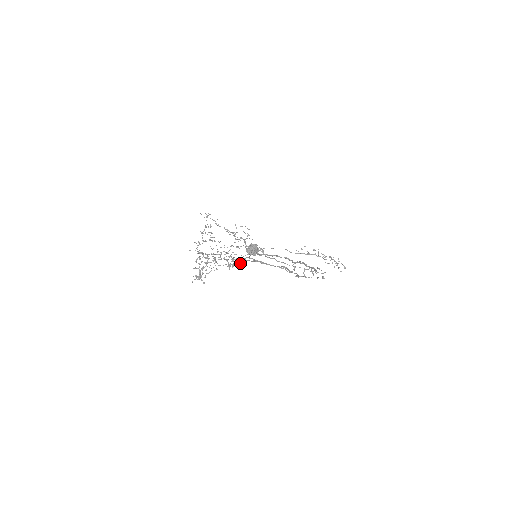
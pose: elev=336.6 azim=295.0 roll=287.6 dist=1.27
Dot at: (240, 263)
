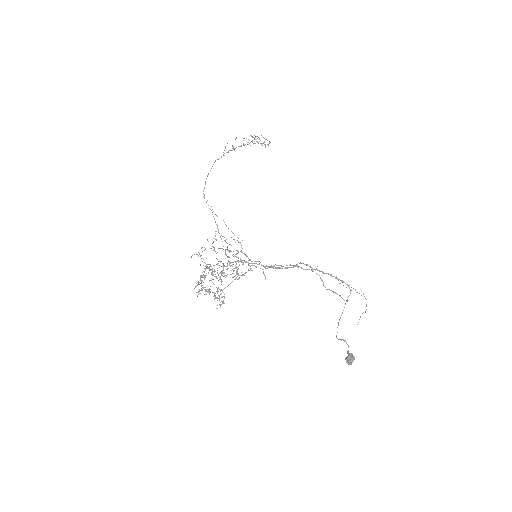
Dot at: occluded
